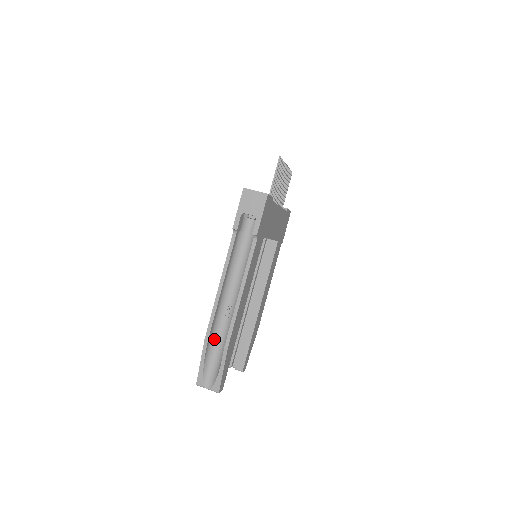
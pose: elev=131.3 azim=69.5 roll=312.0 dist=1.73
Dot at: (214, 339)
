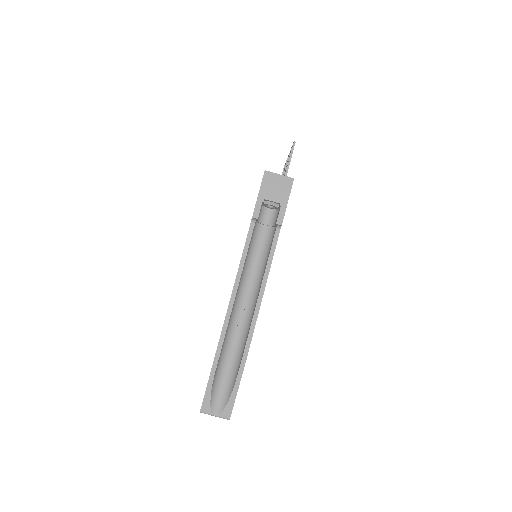
Dot at: (224, 352)
